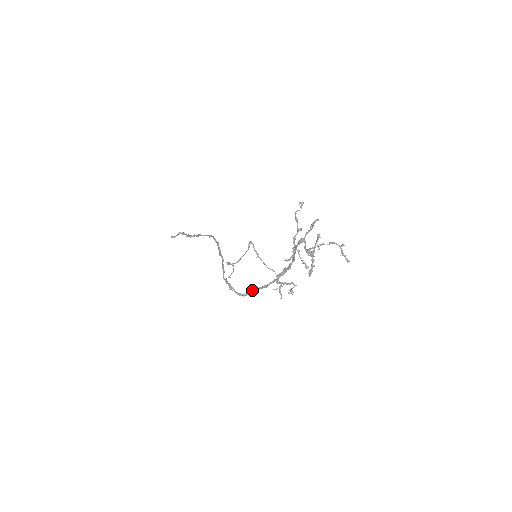
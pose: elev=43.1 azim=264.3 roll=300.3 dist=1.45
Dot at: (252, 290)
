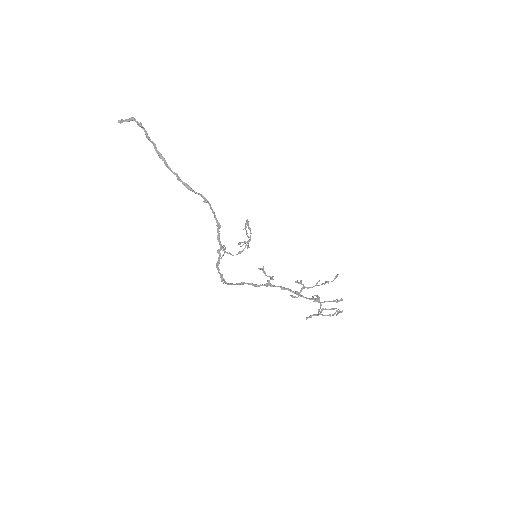
Dot at: (241, 284)
